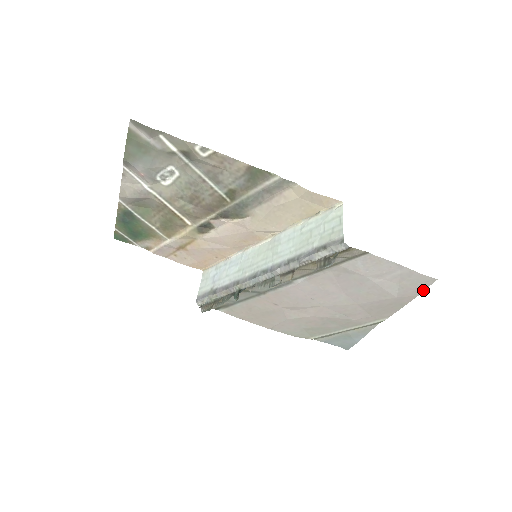
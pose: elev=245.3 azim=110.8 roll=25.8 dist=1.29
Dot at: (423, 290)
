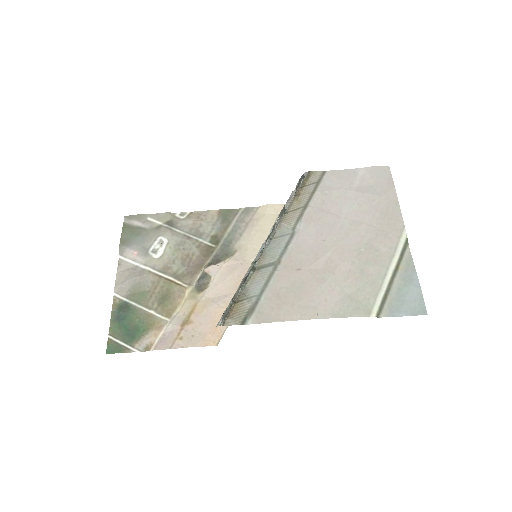
Dot at: (392, 180)
